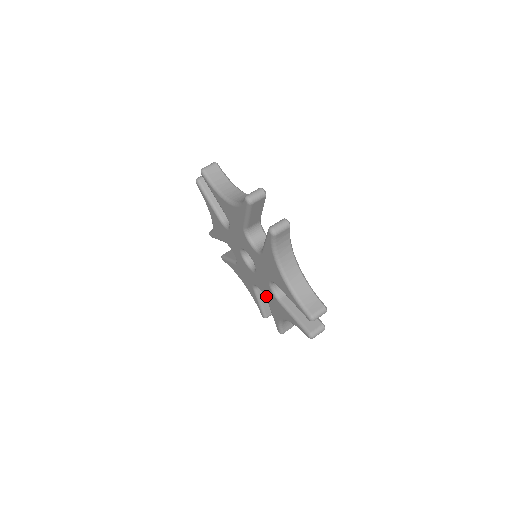
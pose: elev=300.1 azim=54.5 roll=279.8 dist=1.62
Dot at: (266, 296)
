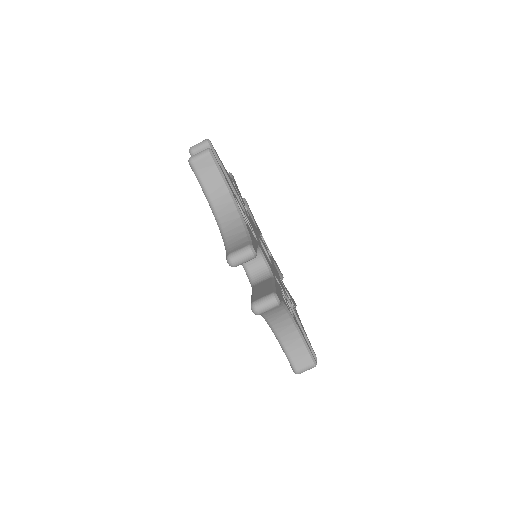
Dot at: occluded
